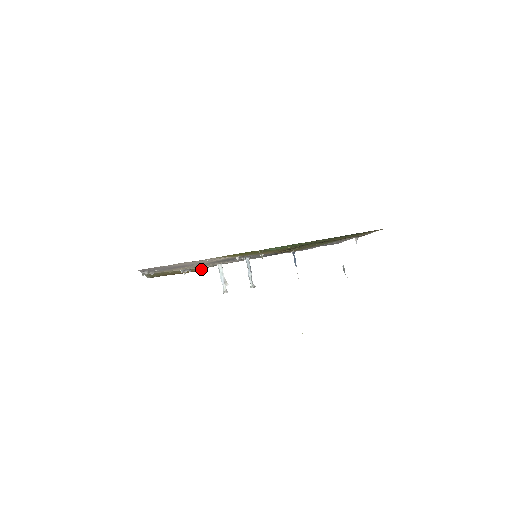
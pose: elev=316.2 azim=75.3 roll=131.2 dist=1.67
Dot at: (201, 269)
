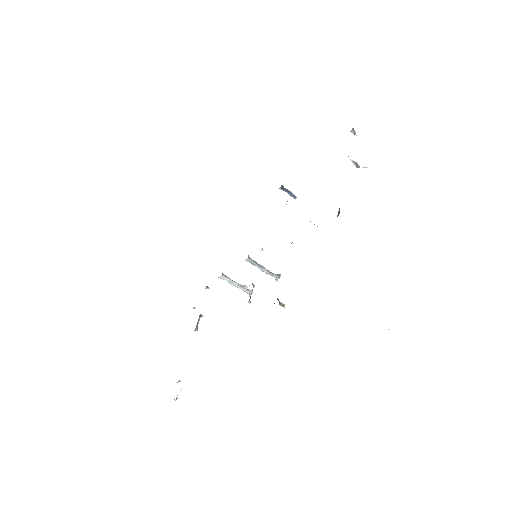
Dot at: occluded
